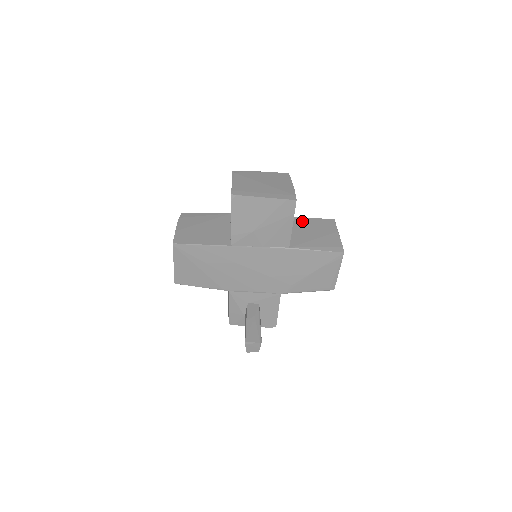
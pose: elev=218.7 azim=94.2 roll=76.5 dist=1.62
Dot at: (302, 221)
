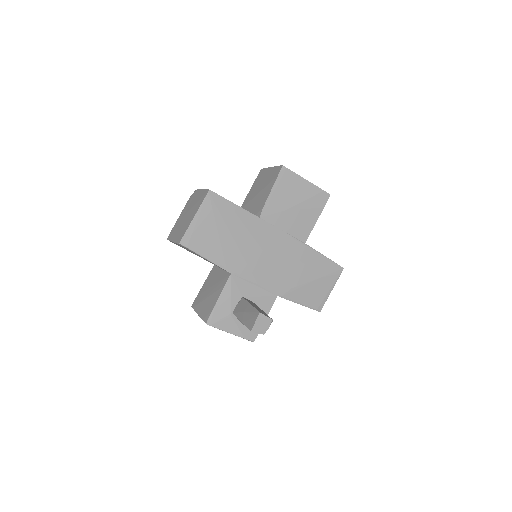
Dot at: occluded
